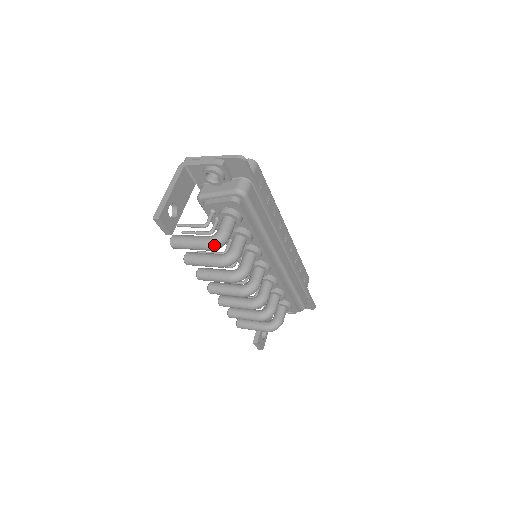
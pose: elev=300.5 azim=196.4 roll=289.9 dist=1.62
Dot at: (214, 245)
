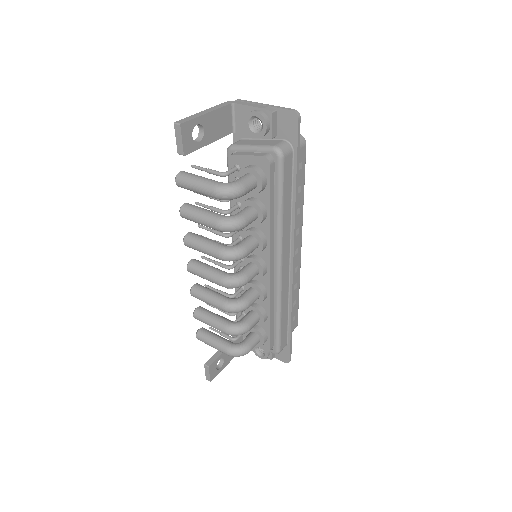
Dot at: (223, 191)
